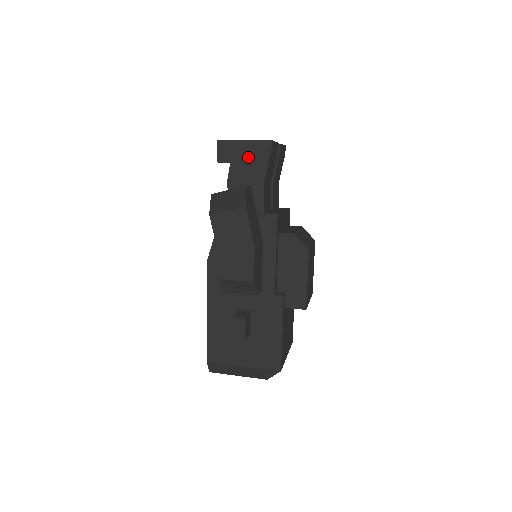
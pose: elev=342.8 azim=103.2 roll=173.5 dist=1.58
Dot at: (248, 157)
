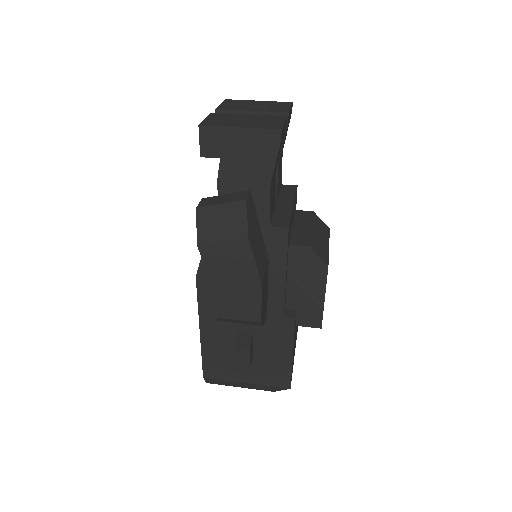
Dot at: (246, 152)
